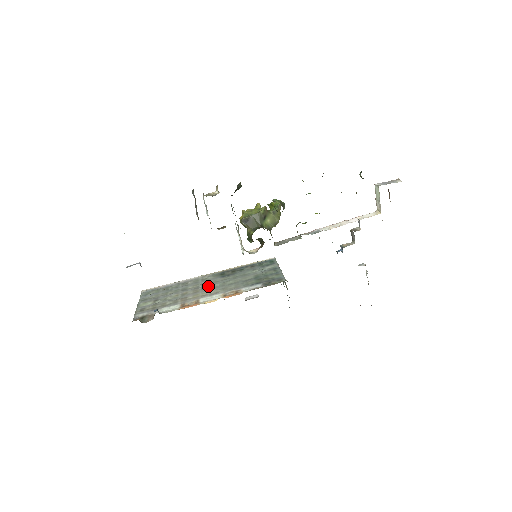
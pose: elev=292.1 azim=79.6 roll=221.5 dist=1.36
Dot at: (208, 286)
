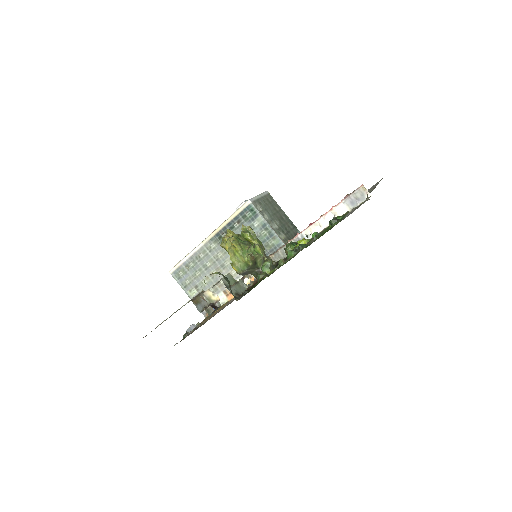
Dot at: (224, 263)
